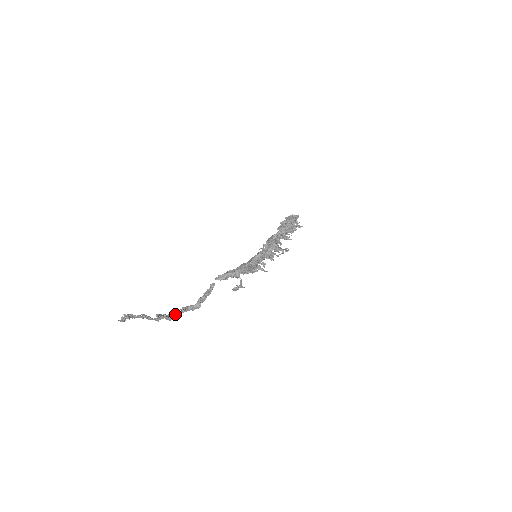
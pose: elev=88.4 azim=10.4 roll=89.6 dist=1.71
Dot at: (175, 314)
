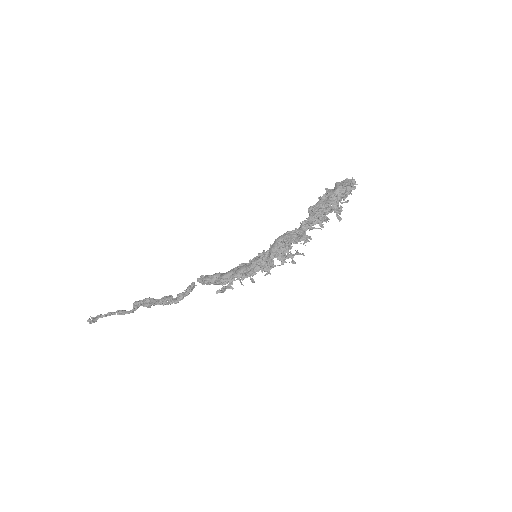
Dot at: (154, 304)
